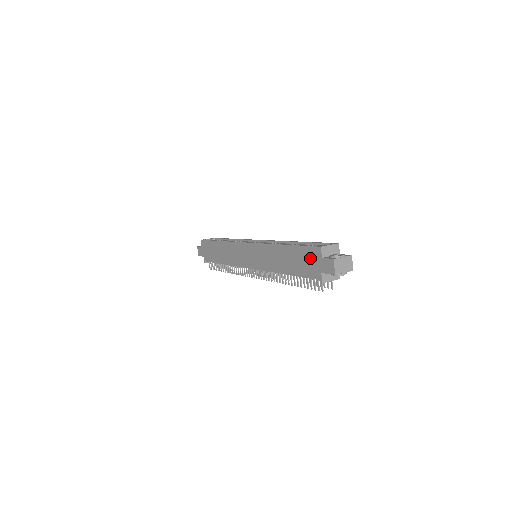
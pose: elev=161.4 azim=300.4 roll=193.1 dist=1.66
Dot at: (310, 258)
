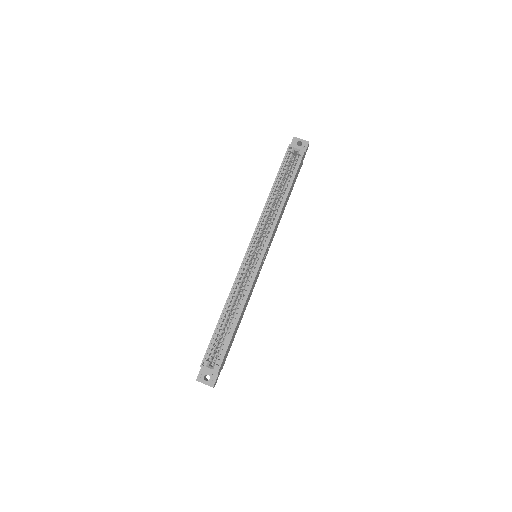
Dot at: occluded
